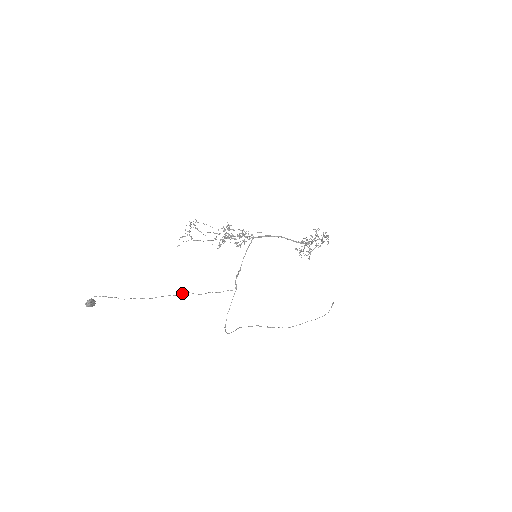
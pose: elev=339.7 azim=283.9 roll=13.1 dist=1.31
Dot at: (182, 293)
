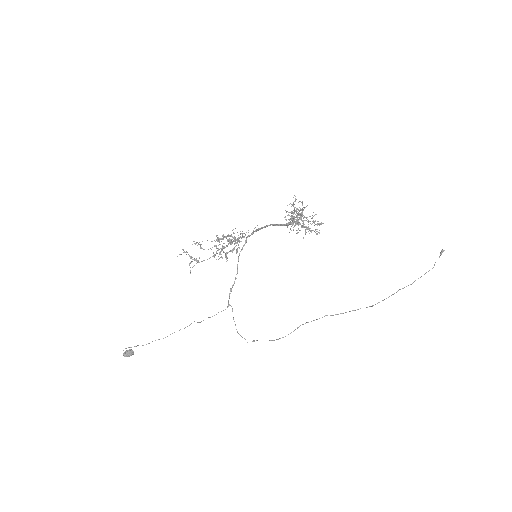
Dot at: occluded
